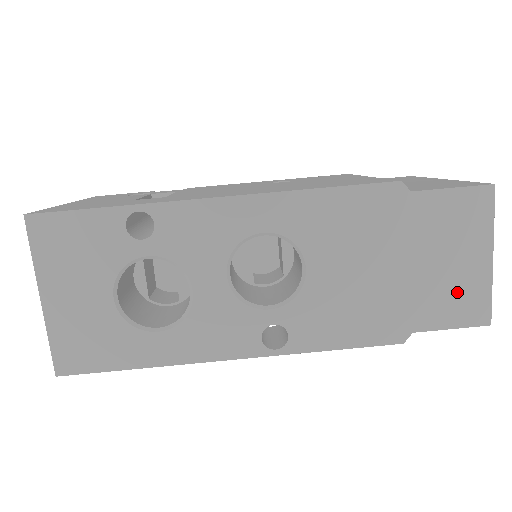
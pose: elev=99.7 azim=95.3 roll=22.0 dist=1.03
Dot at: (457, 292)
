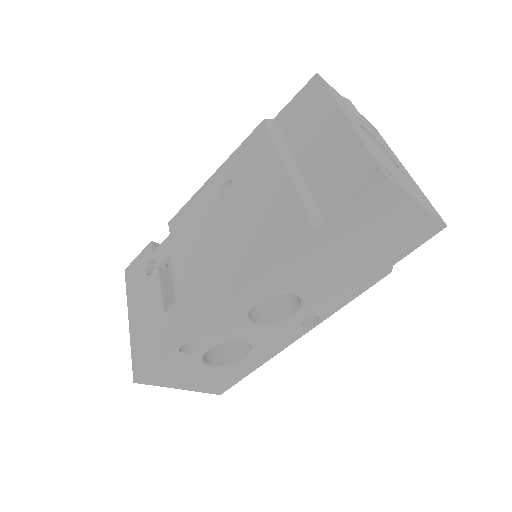
Dot at: (408, 233)
